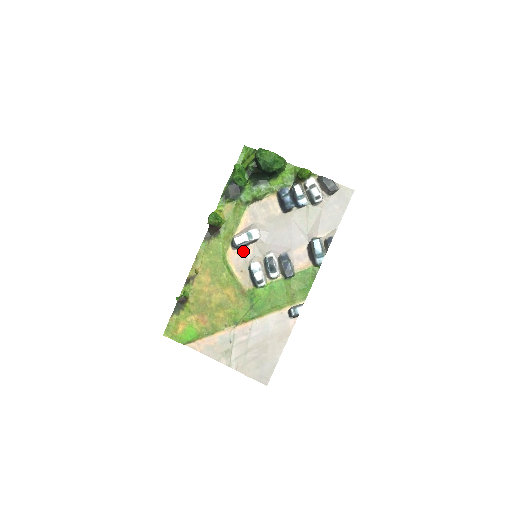
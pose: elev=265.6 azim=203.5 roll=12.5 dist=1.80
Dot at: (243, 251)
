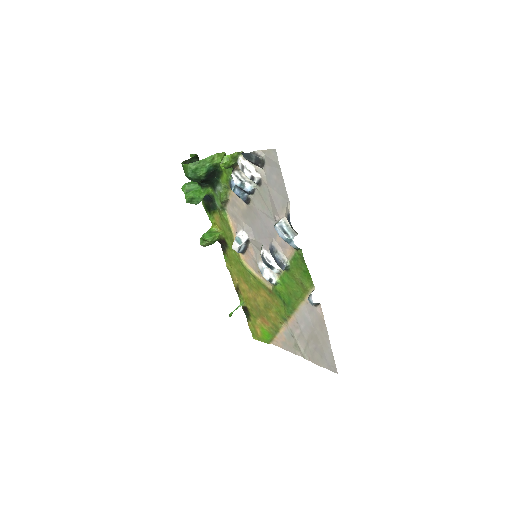
Dot at: (249, 253)
